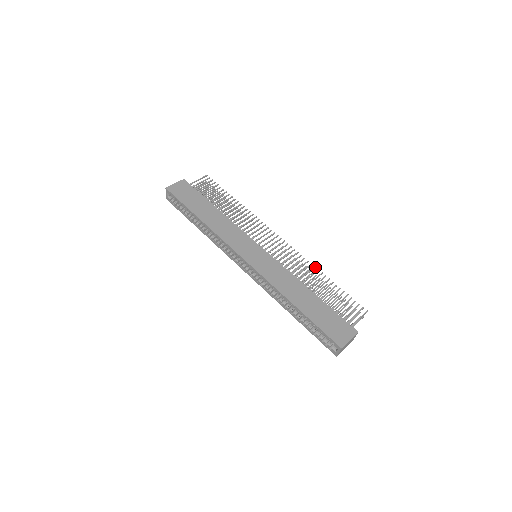
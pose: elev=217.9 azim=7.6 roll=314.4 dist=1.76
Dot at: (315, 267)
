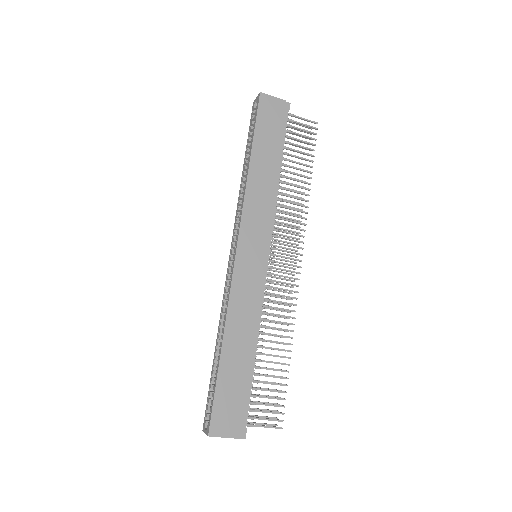
Dot at: (293, 331)
